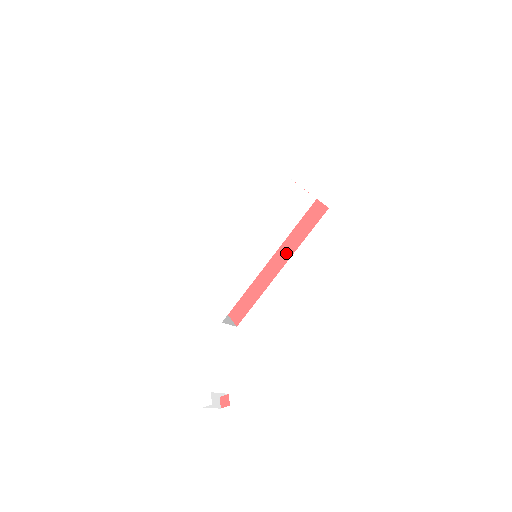
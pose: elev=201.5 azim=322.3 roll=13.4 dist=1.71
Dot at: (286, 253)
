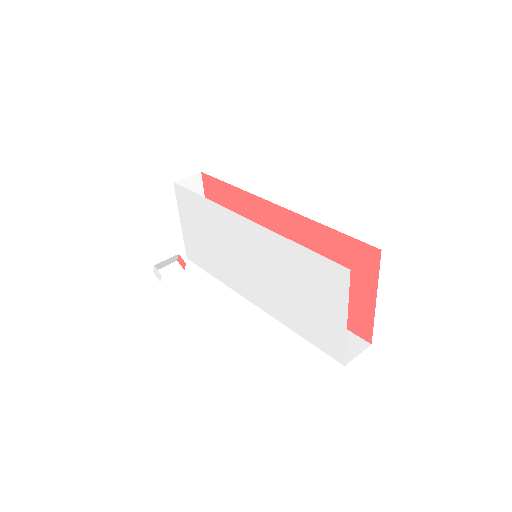
Dot at: occluded
